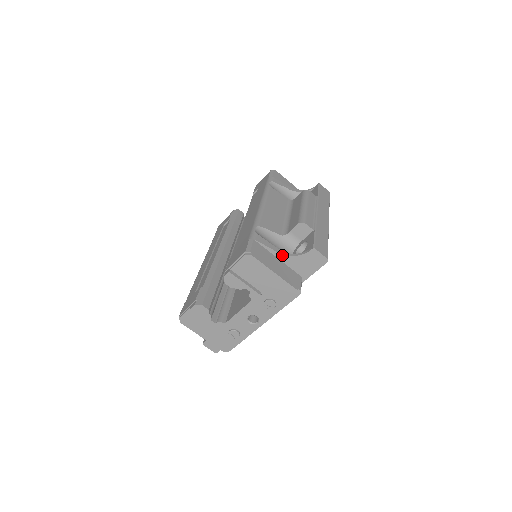
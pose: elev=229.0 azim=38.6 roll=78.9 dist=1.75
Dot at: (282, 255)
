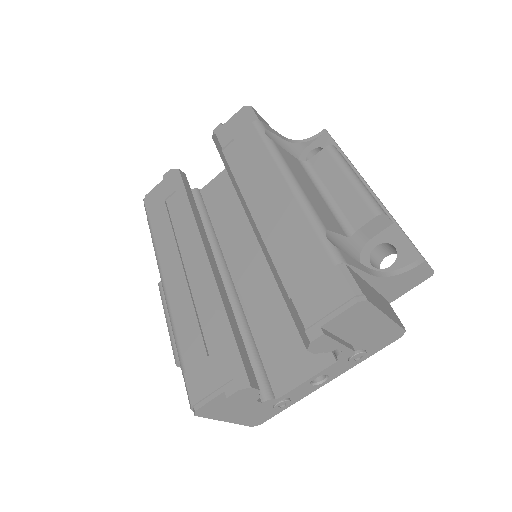
Dot at: (376, 278)
